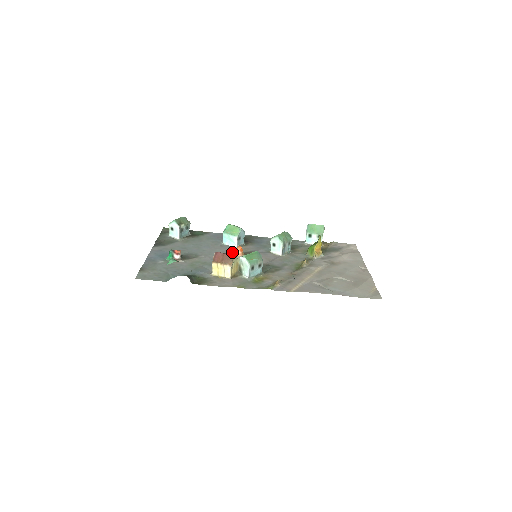
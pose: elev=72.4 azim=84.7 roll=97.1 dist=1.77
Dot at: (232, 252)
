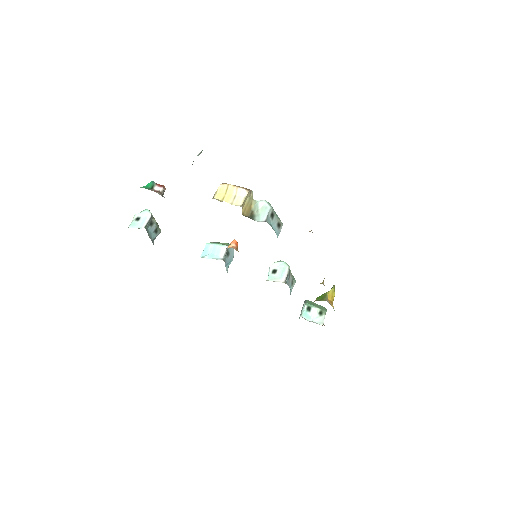
Dot at: occluded
